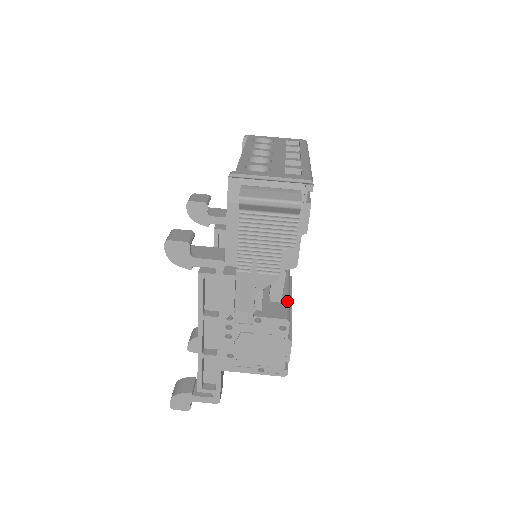
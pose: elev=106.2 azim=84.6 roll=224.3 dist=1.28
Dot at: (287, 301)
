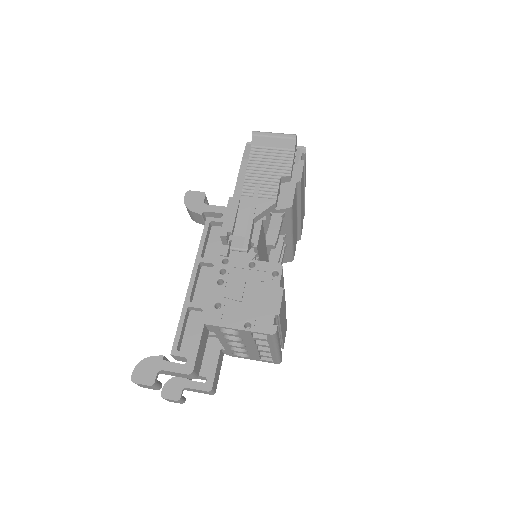
Dot at: occluded
